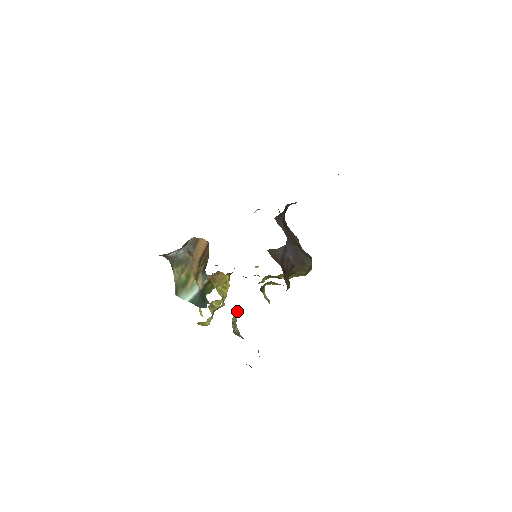
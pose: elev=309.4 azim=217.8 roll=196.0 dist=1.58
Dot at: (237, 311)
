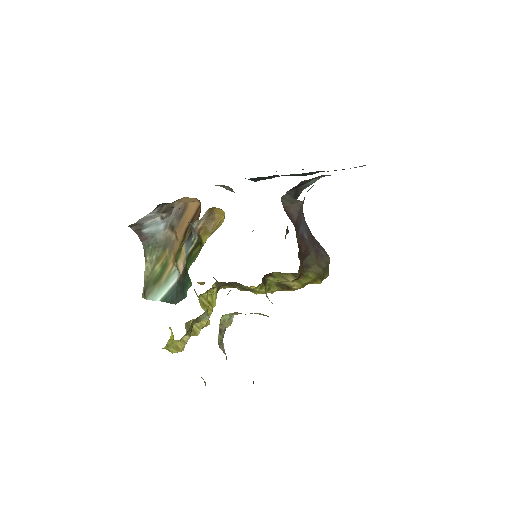
Dot at: (227, 314)
